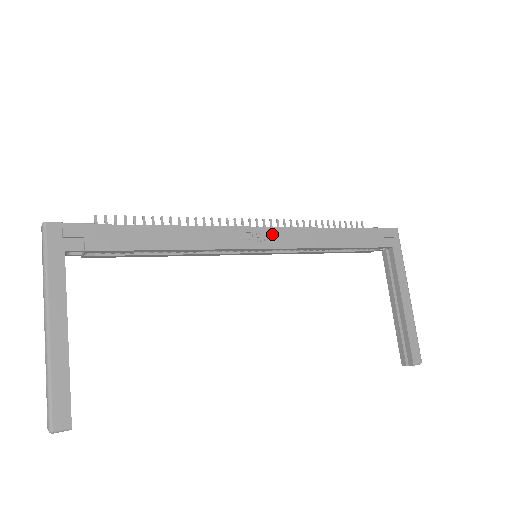
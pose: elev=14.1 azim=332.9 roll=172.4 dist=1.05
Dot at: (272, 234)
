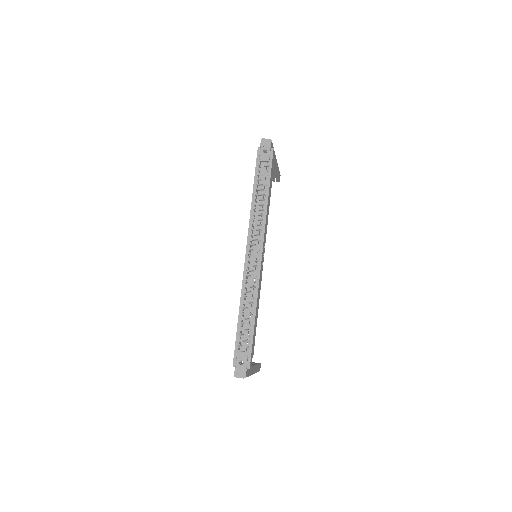
Dot at: (263, 246)
